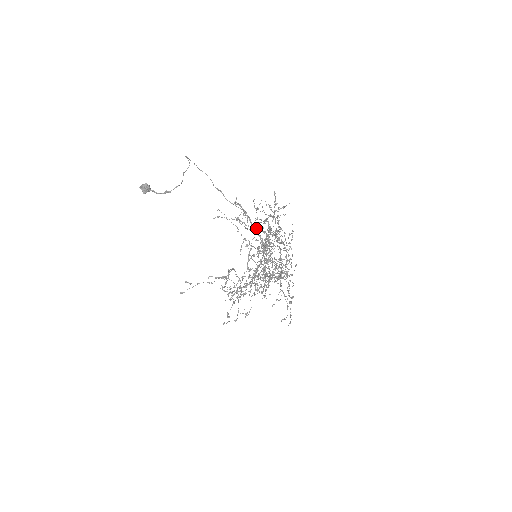
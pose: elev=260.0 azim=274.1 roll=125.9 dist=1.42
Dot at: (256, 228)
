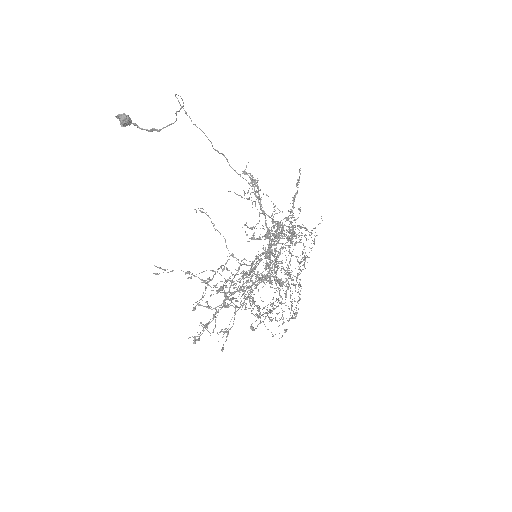
Dot at: (265, 216)
